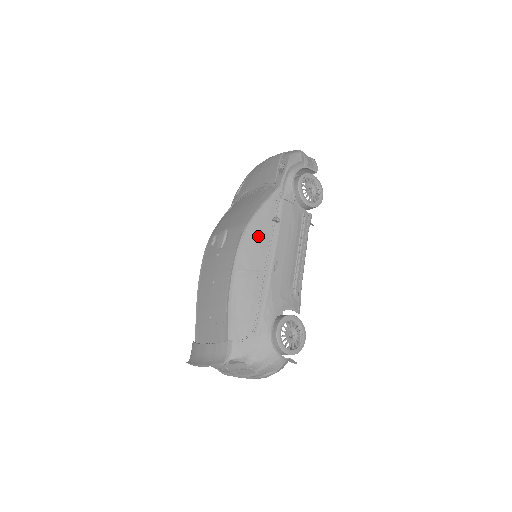
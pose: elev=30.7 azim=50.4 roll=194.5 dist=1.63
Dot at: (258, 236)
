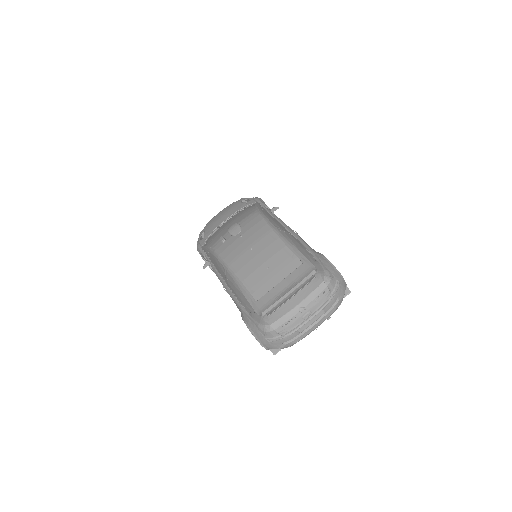
Dot at: (269, 216)
